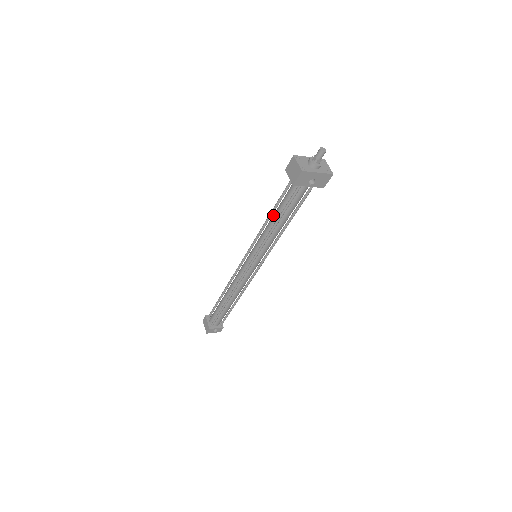
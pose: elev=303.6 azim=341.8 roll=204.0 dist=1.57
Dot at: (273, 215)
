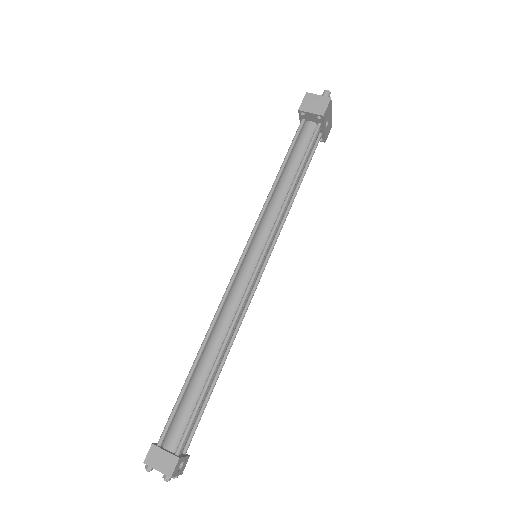
Dot at: (282, 178)
